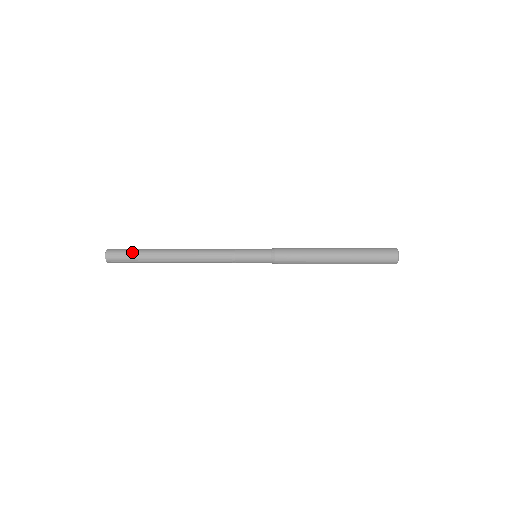
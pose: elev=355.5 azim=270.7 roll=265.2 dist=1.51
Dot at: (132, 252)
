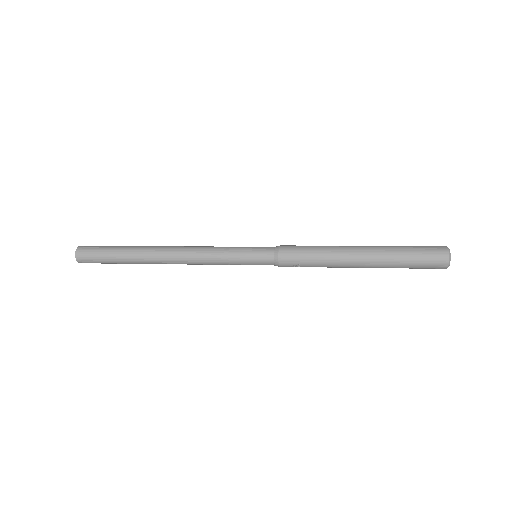
Dot at: (105, 258)
